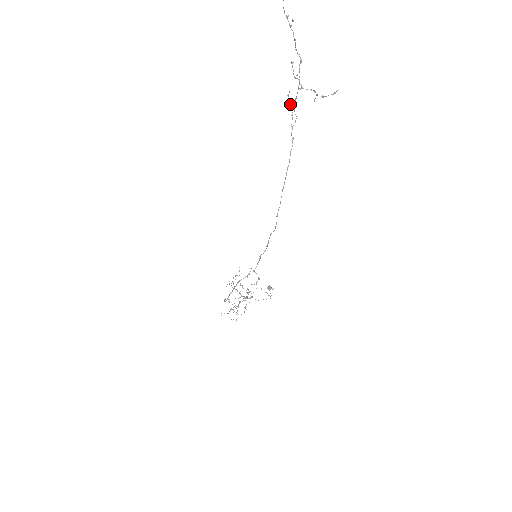
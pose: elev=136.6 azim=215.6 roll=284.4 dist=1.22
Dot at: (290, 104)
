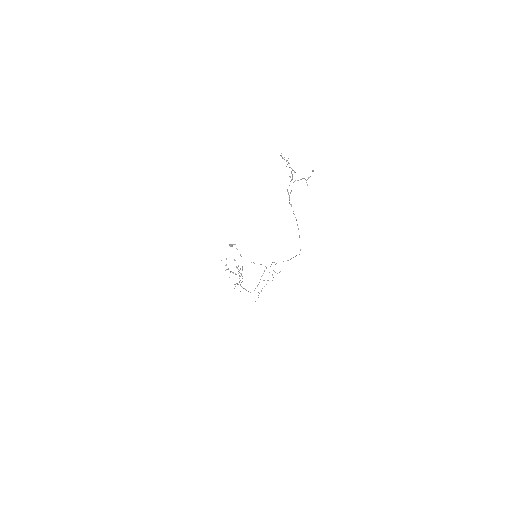
Dot at: occluded
